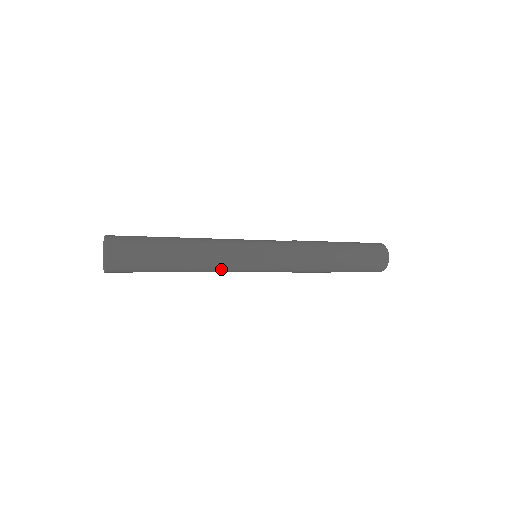
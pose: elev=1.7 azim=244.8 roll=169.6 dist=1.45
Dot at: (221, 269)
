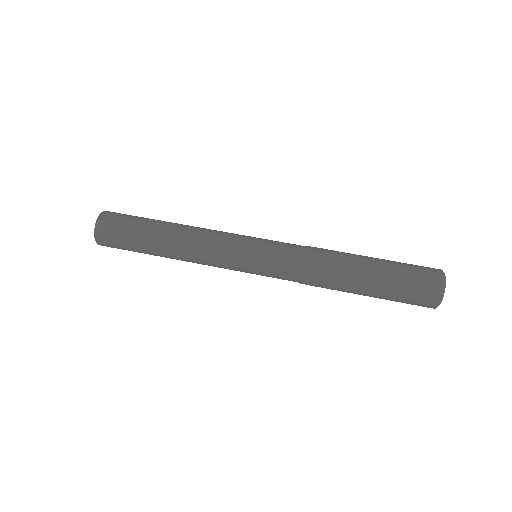
Dot at: occluded
